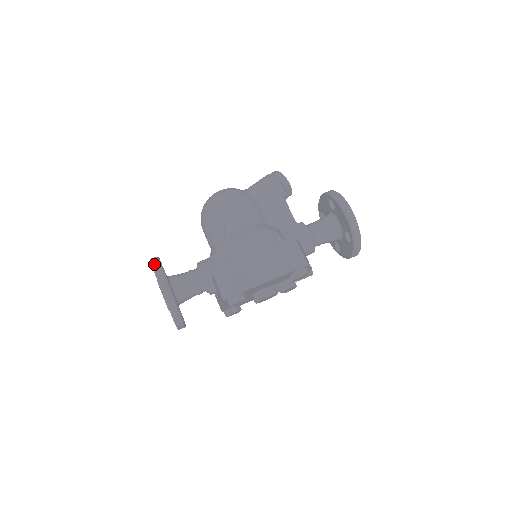
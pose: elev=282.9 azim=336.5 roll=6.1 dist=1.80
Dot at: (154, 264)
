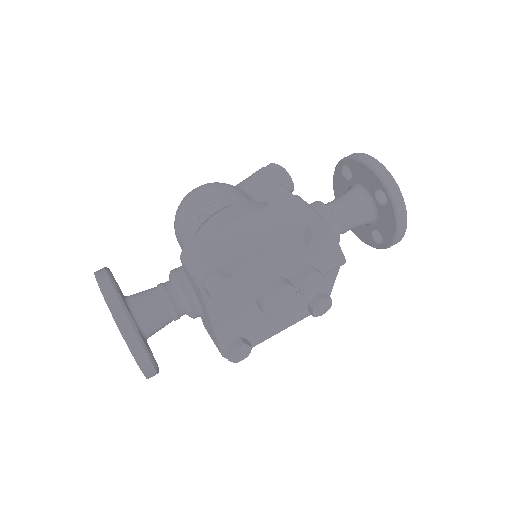
Dot at: (98, 270)
